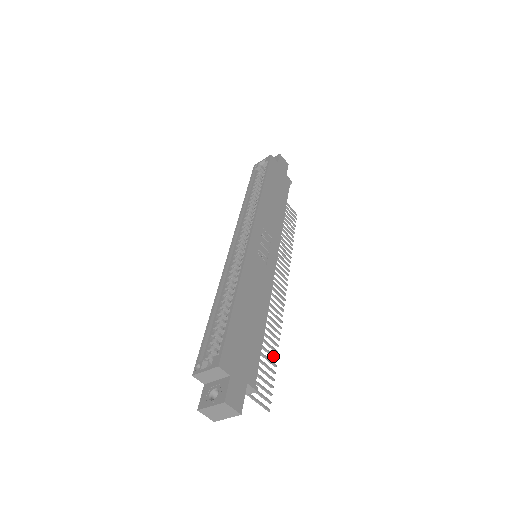
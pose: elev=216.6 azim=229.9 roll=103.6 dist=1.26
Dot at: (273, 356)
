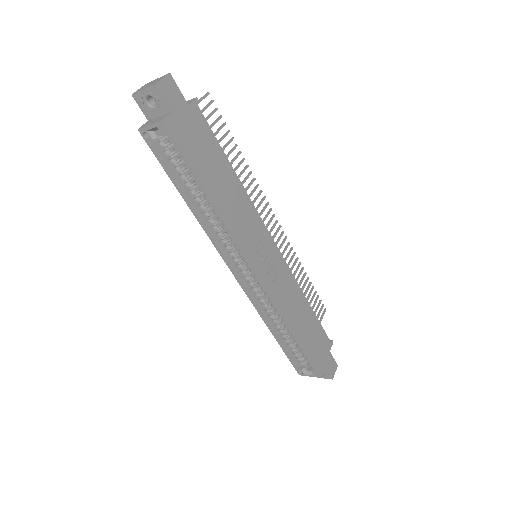
Dot at: occluded
